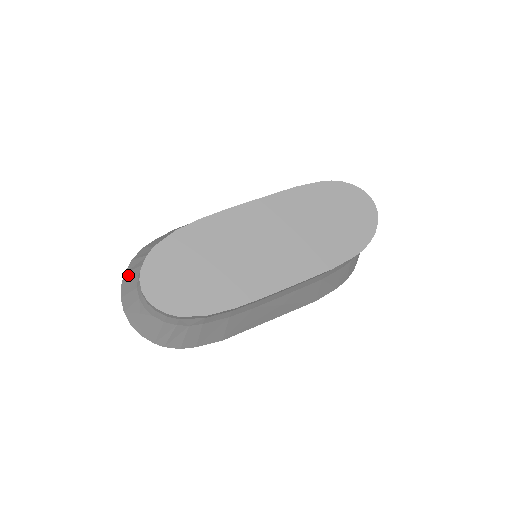
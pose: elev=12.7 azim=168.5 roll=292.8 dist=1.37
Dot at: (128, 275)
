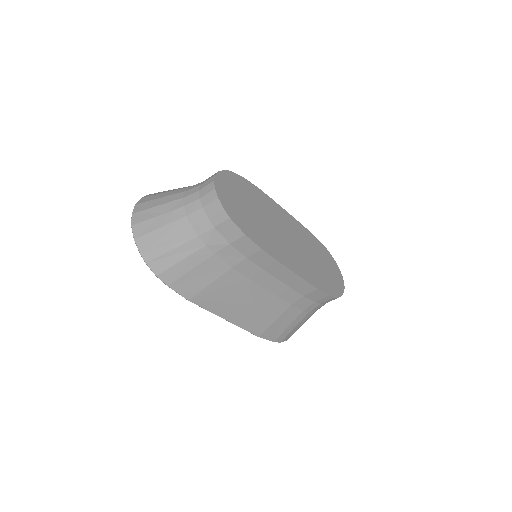
Dot at: (160, 192)
